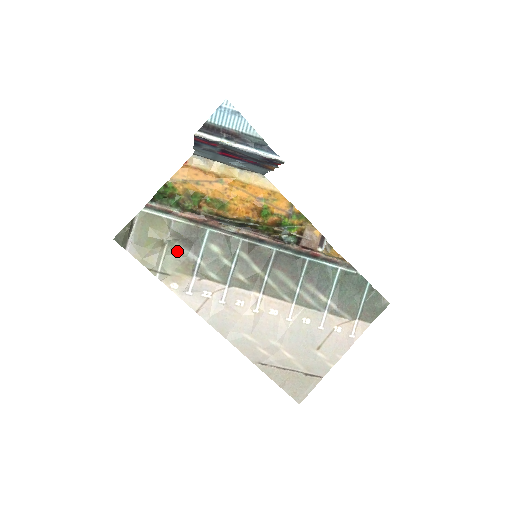
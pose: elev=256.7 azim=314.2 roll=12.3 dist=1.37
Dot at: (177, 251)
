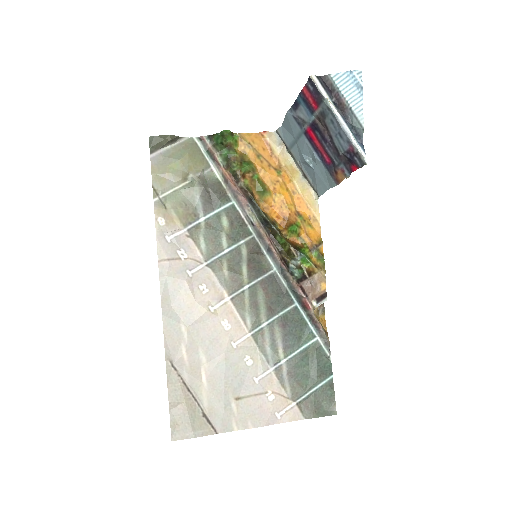
Dot at: (191, 195)
